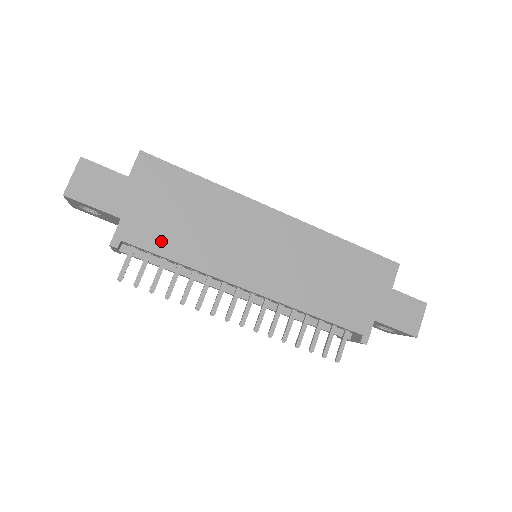
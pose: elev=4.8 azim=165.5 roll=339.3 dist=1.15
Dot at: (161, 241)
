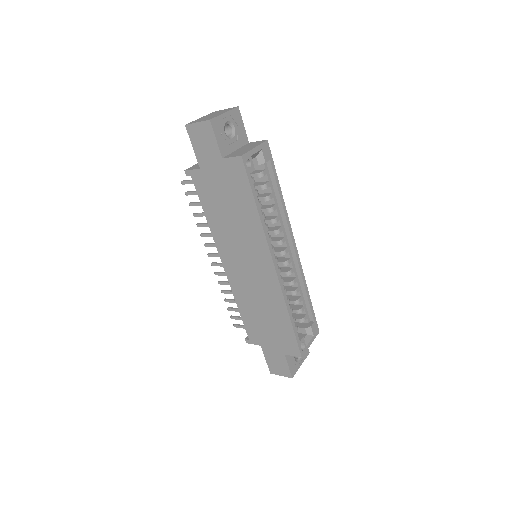
Dot at: (207, 200)
